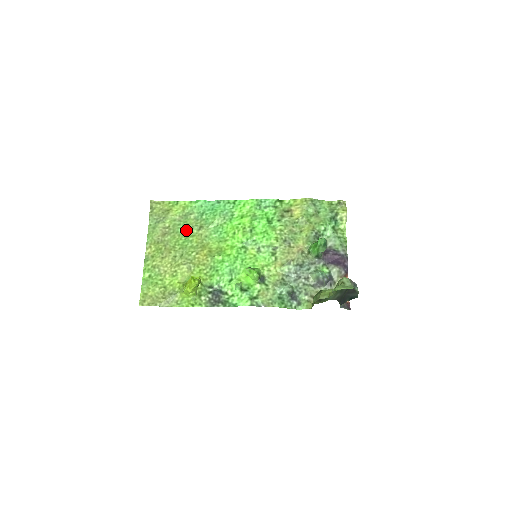
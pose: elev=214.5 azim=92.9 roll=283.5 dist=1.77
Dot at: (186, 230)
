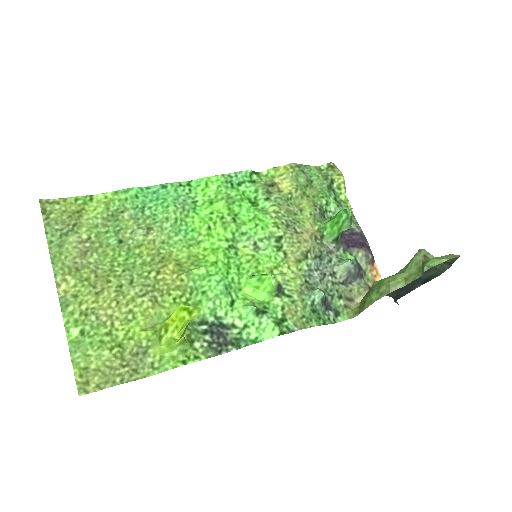
Dot at: (123, 239)
